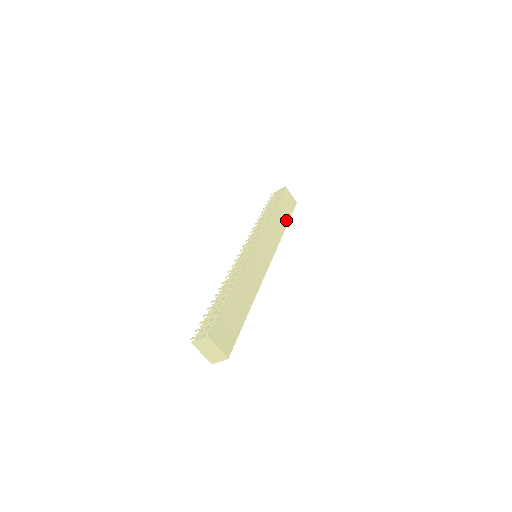
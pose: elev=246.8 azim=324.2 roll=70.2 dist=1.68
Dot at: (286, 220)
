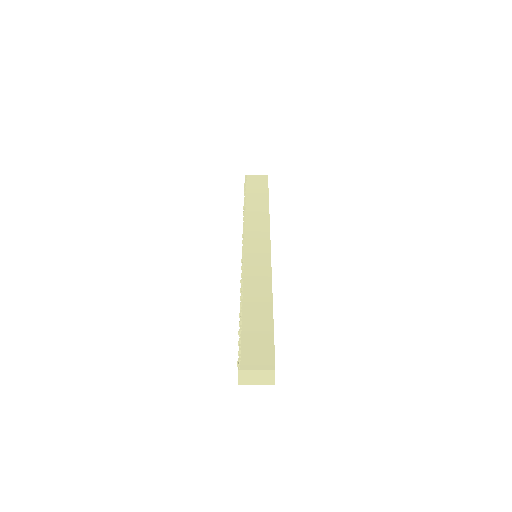
Dot at: (265, 200)
